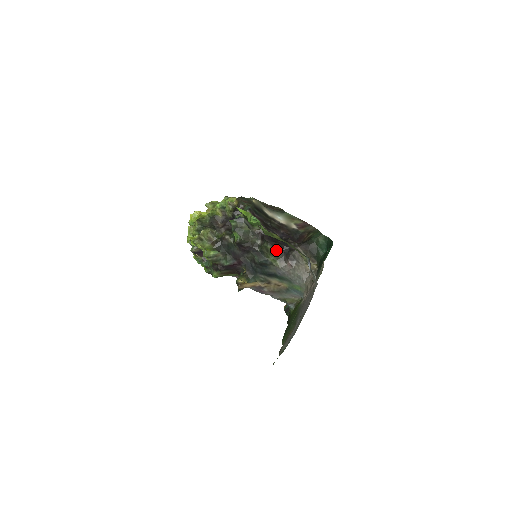
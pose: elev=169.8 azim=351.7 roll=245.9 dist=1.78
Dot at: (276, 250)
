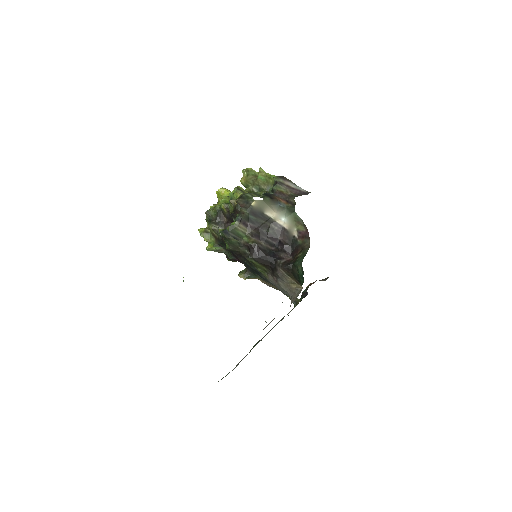
Dot at: (262, 265)
